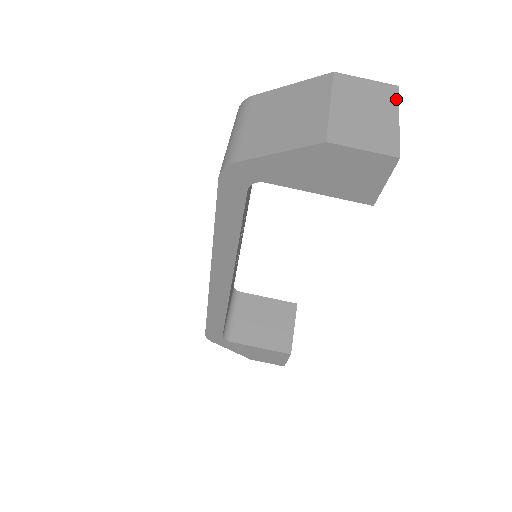
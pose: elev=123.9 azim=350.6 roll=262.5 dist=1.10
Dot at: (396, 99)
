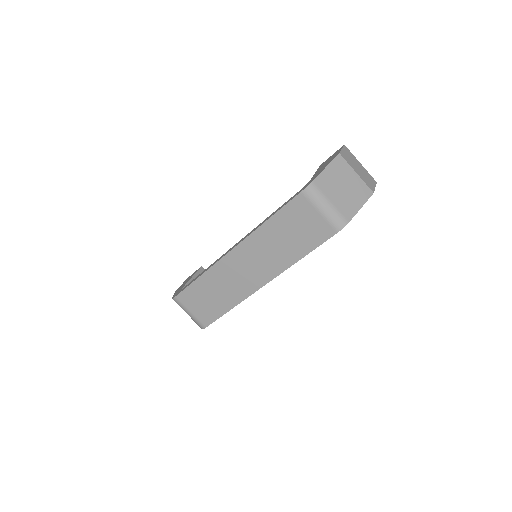
Dot at: (351, 153)
